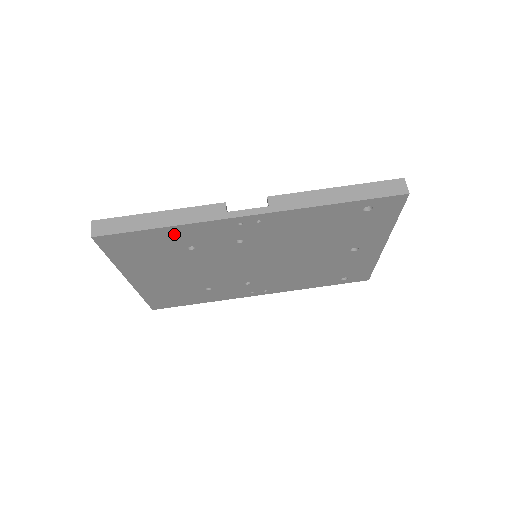
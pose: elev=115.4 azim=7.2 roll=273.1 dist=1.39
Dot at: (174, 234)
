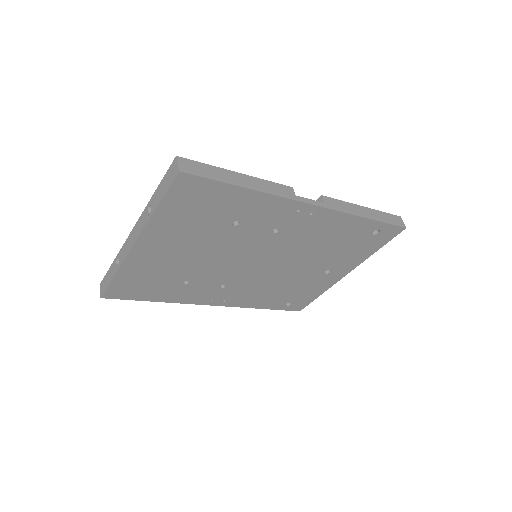
Dot at: (244, 200)
